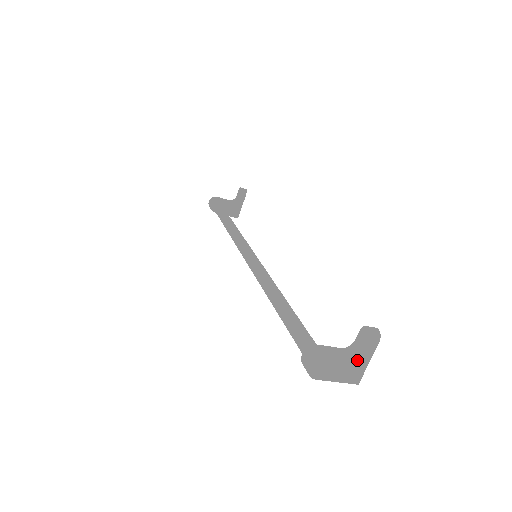
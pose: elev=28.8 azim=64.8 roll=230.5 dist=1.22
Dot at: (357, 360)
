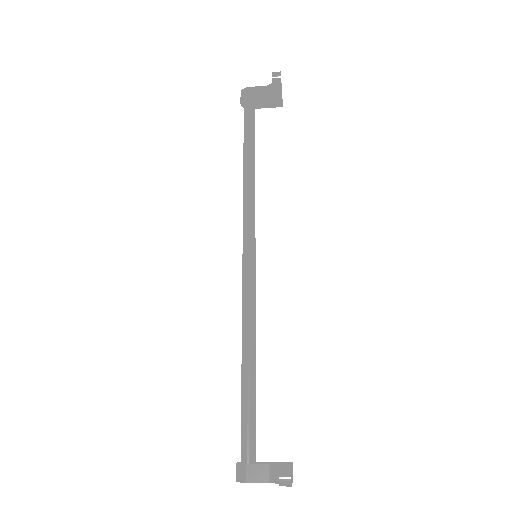
Dot at: (278, 483)
